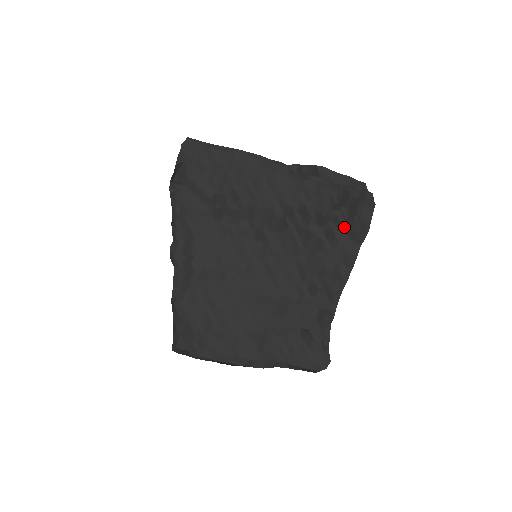
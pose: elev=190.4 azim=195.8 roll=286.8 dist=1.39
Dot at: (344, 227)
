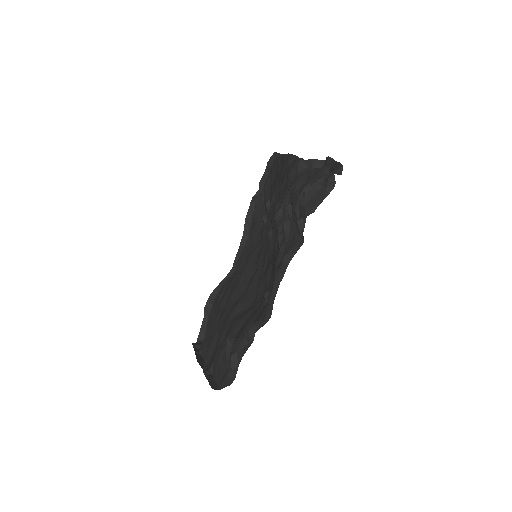
Dot at: (296, 217)
